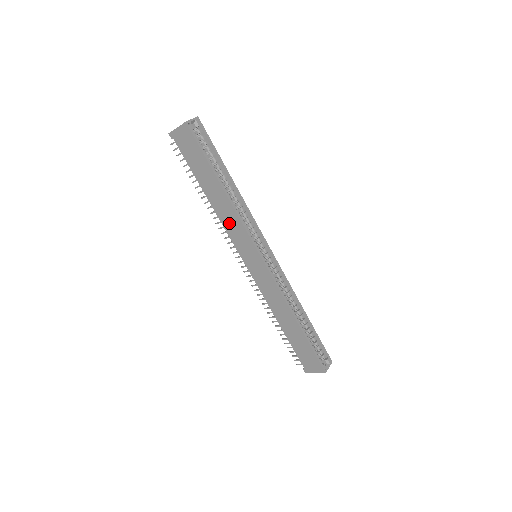
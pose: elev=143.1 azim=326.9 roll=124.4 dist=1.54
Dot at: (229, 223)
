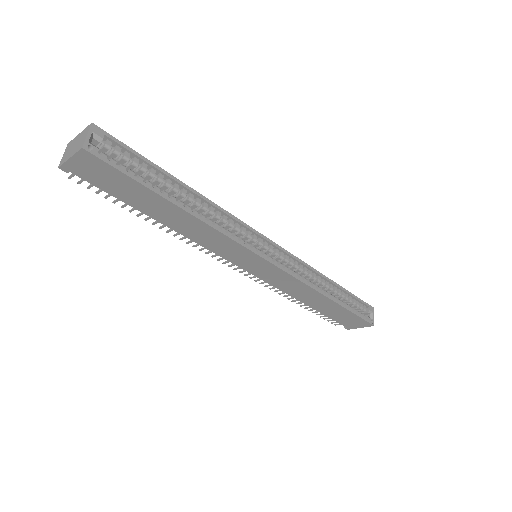
Dot at: (209, 241)
